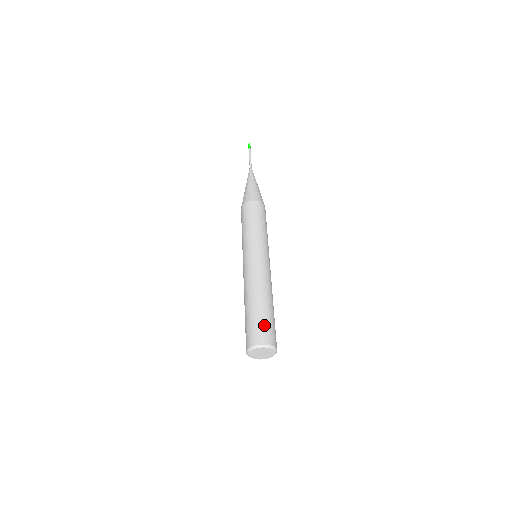
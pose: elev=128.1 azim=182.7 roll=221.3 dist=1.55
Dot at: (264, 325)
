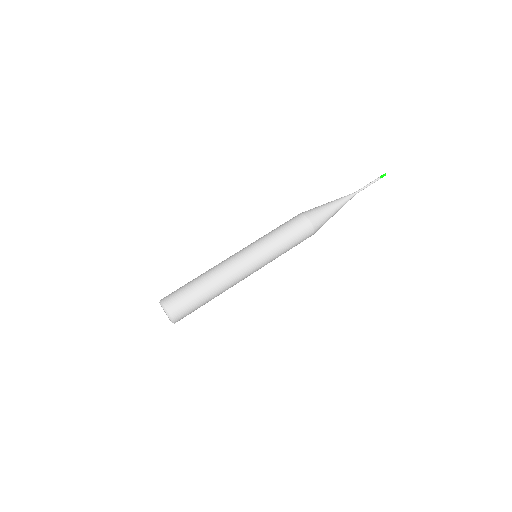
Dot at: (180, 295)
